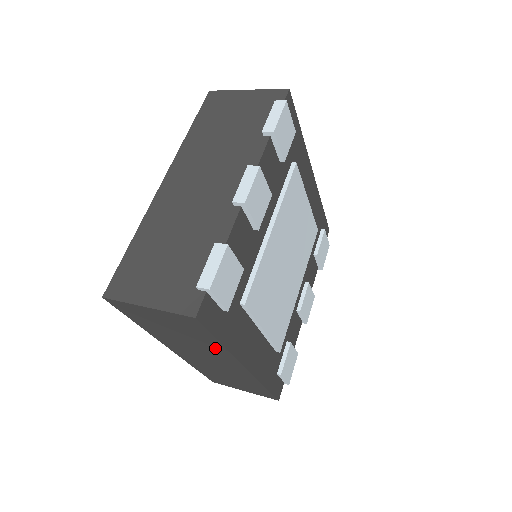
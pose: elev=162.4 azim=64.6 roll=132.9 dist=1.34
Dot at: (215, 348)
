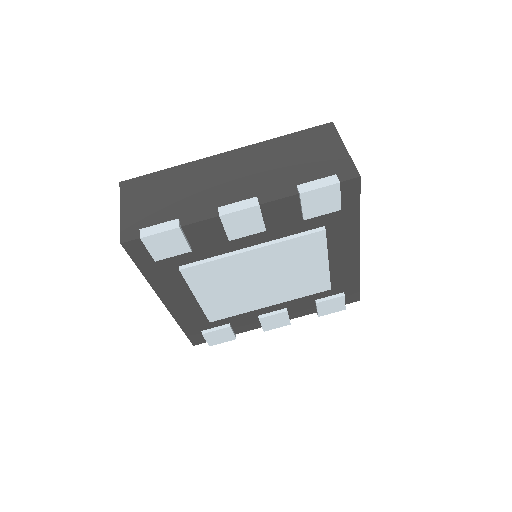
Dot at: occluded
